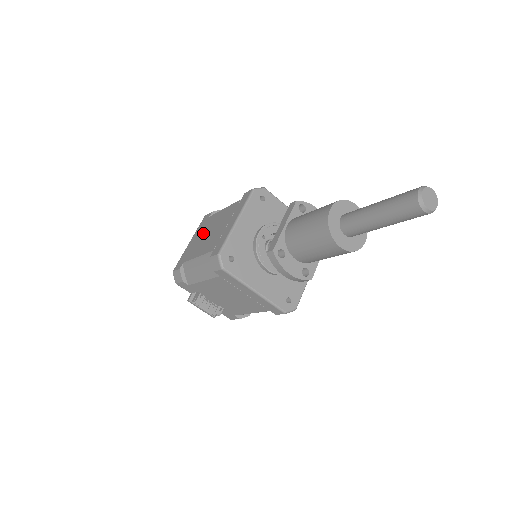
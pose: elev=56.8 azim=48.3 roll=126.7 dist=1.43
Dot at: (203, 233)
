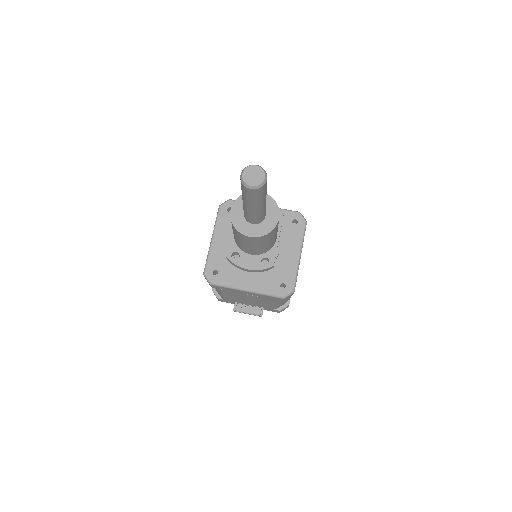
Dot at: occluded
